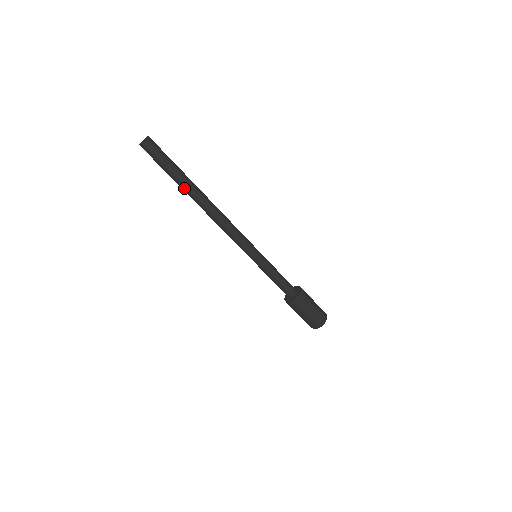
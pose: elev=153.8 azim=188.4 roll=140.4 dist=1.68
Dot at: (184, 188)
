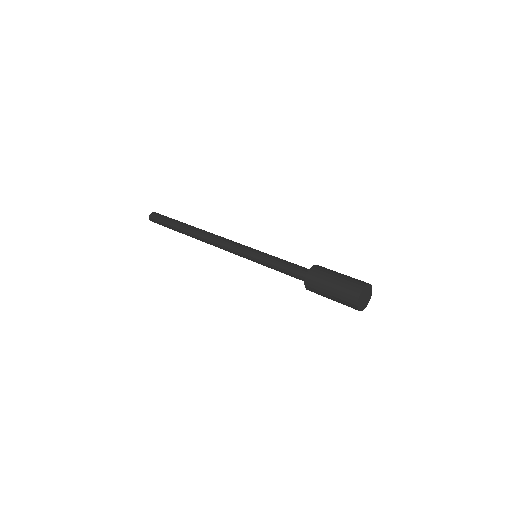
Dot at: occluded
